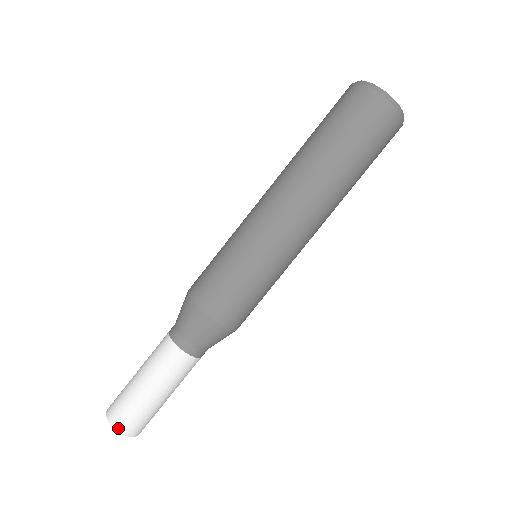
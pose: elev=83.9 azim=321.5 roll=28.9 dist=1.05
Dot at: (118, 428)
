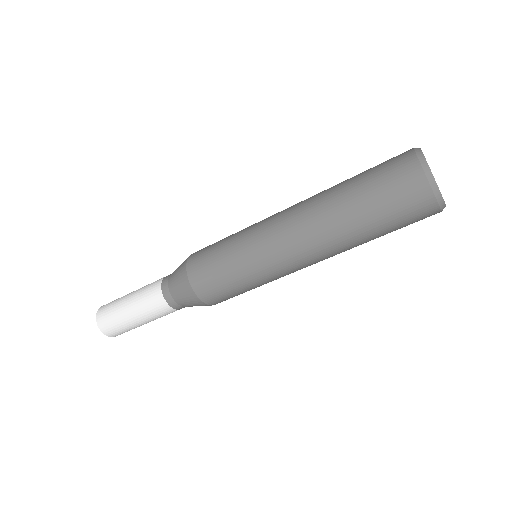
Dot at: (102, 330)
